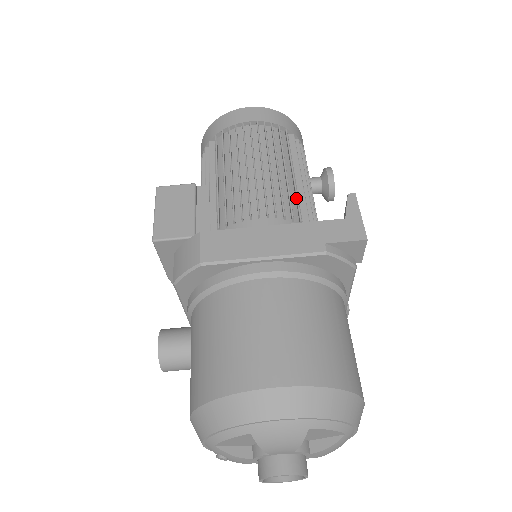
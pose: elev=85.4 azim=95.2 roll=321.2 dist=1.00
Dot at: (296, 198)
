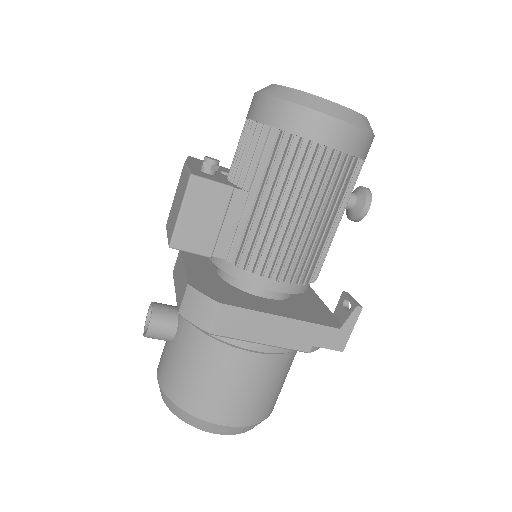
Dot at: (318, 258)
